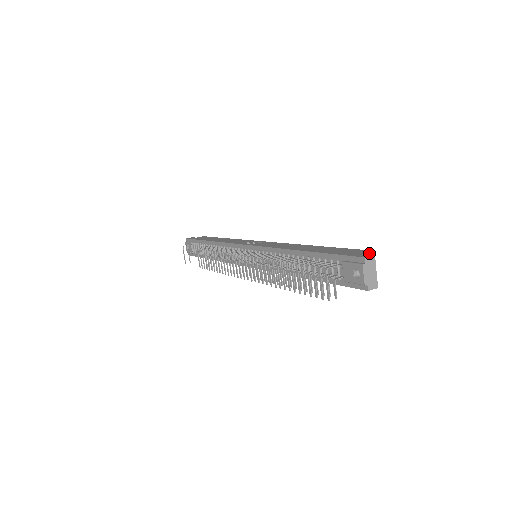
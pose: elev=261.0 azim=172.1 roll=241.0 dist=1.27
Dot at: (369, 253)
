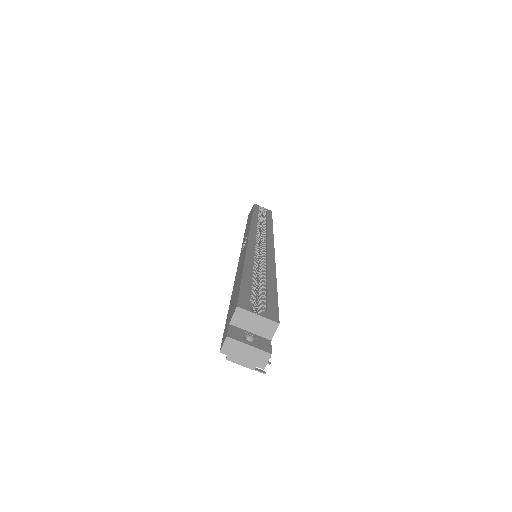
Dot at: (237, 312)
